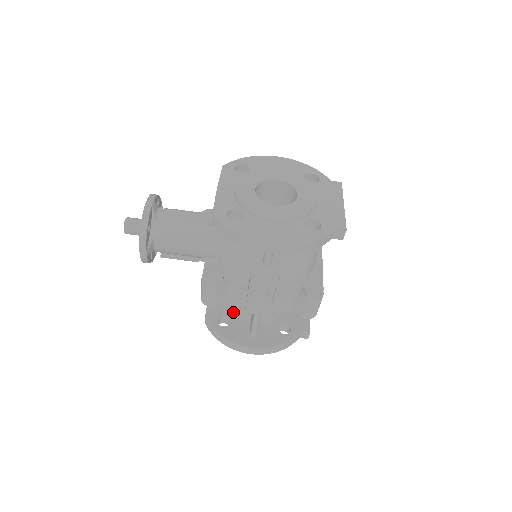
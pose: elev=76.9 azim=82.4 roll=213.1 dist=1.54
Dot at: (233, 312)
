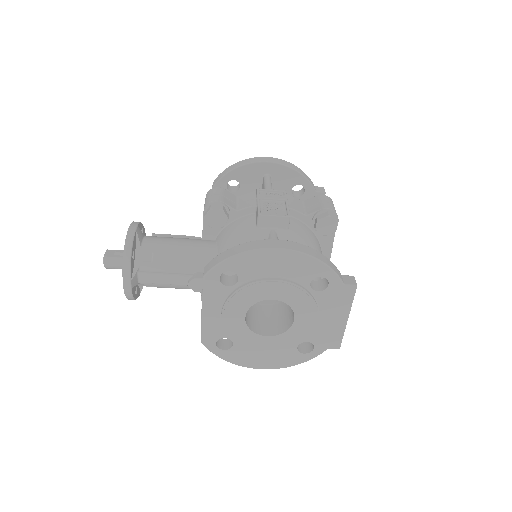
Dot at: occluded
